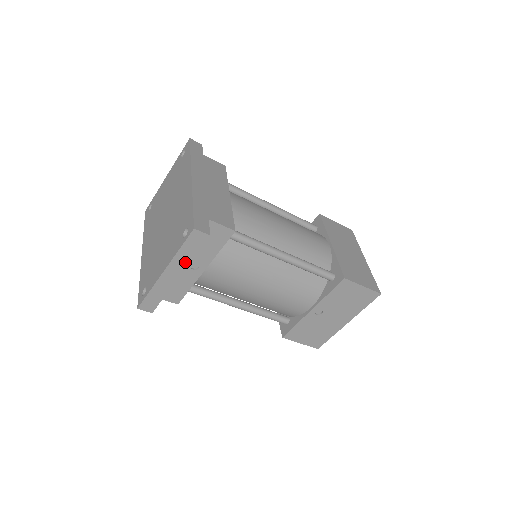
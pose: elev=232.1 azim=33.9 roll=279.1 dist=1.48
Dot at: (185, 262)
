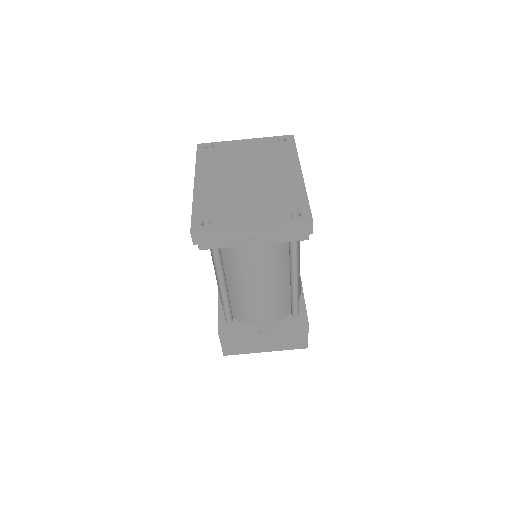
Dot at: (273, 234)
